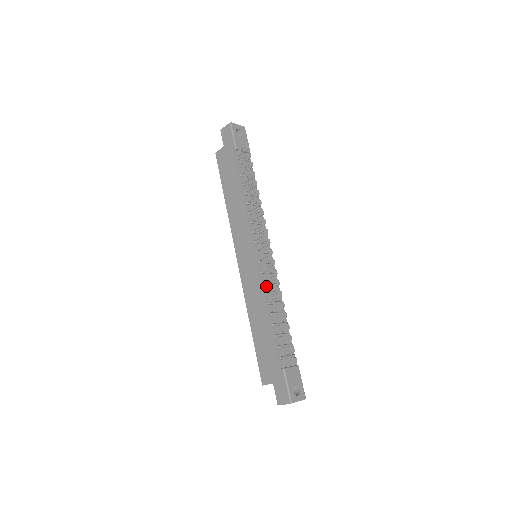
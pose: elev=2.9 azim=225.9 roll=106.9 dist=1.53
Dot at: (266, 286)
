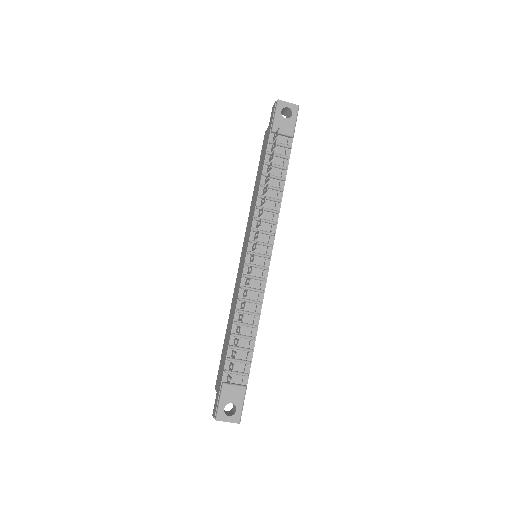
Dot at: (243, 292)
